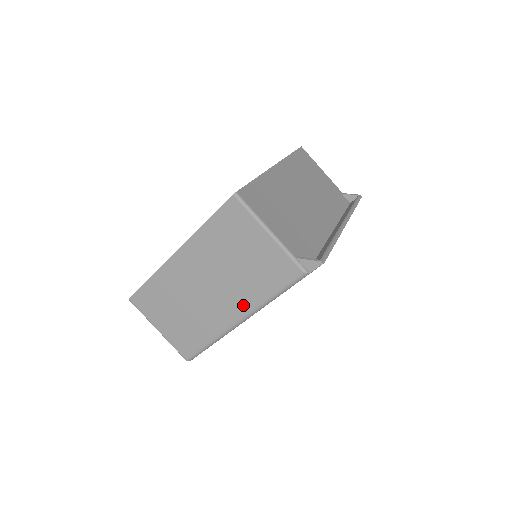
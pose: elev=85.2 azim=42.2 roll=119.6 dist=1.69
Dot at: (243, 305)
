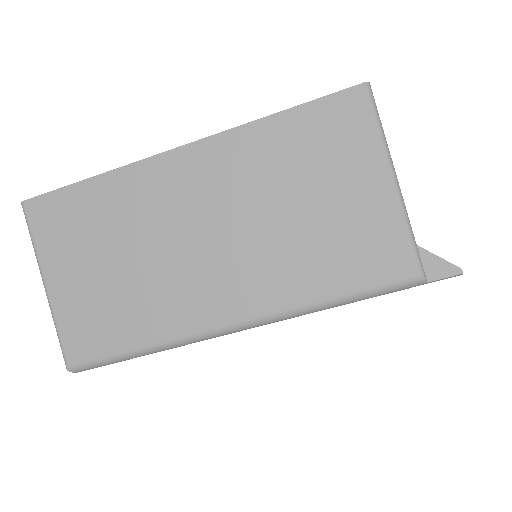
Dot at: (260, 296)
